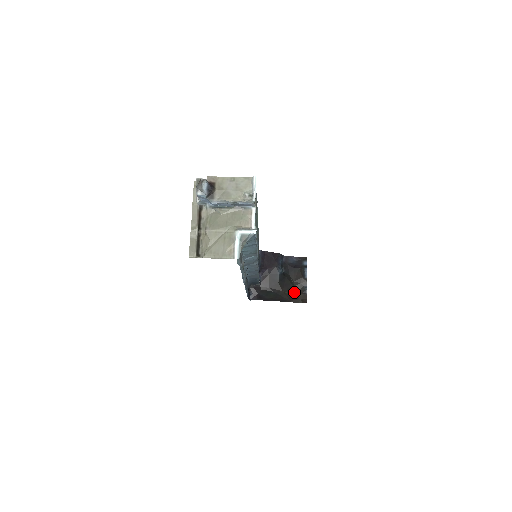
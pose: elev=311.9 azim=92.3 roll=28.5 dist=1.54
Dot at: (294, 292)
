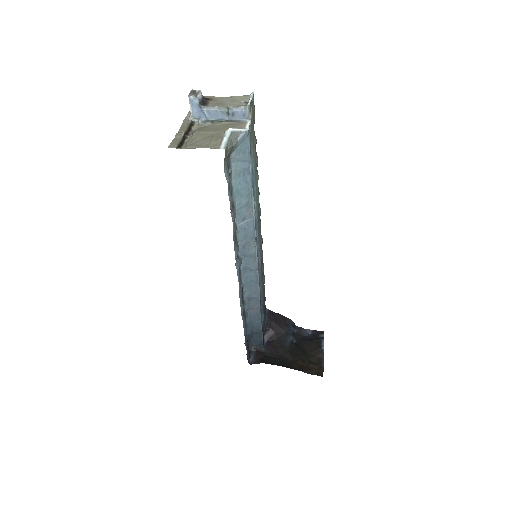
Dot at: (307, 363)
